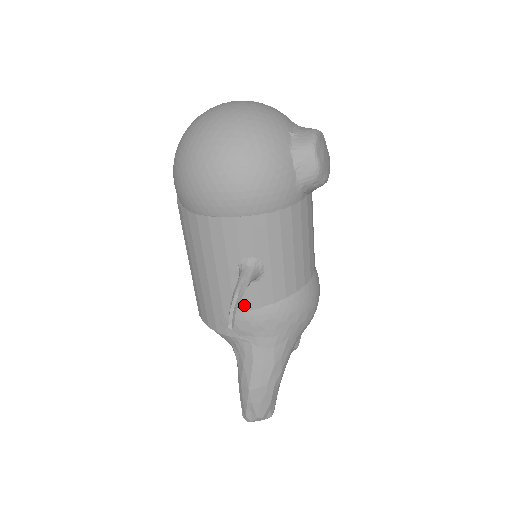
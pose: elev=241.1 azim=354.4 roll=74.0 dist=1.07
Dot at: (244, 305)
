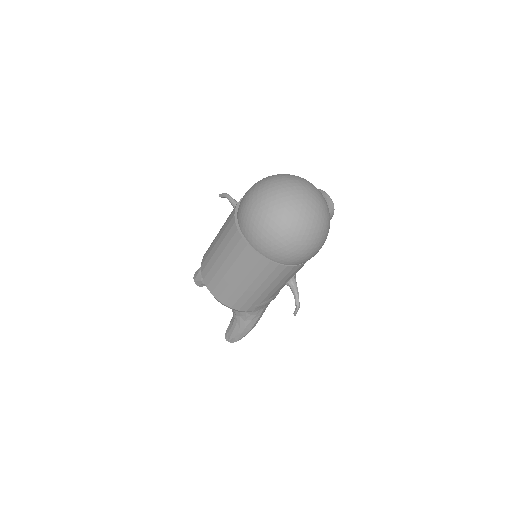
Dot at: (275, 294)
